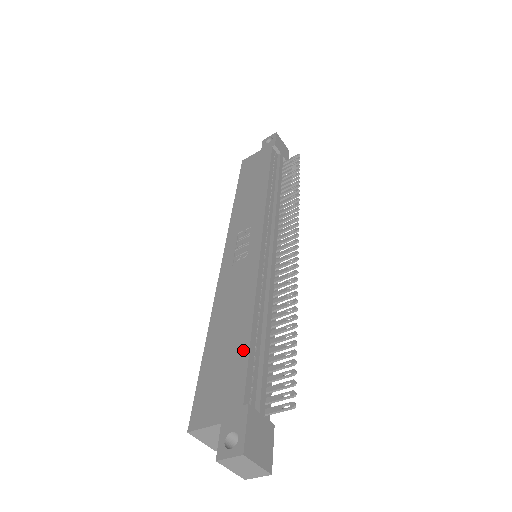
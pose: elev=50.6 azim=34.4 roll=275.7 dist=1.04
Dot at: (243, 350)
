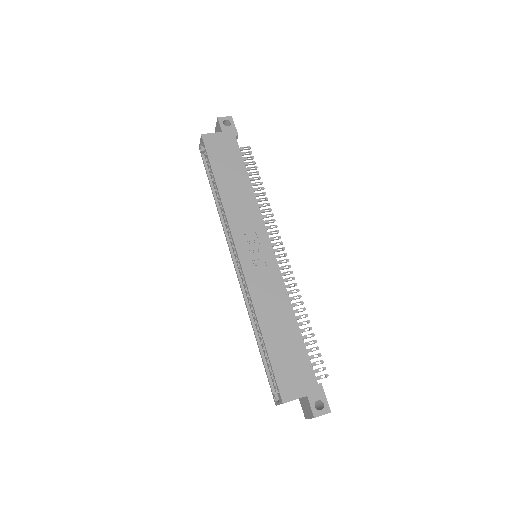
Dot at: (301, 346)
